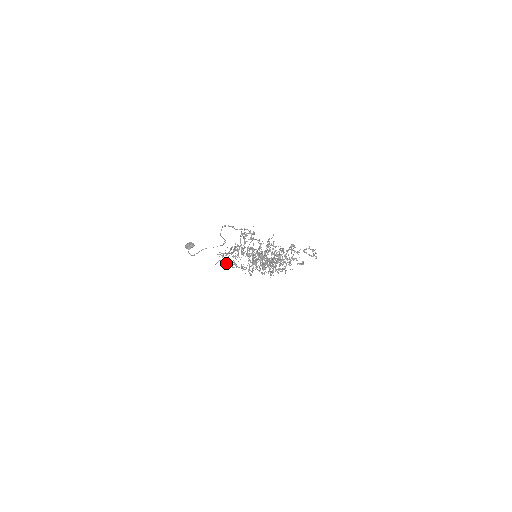
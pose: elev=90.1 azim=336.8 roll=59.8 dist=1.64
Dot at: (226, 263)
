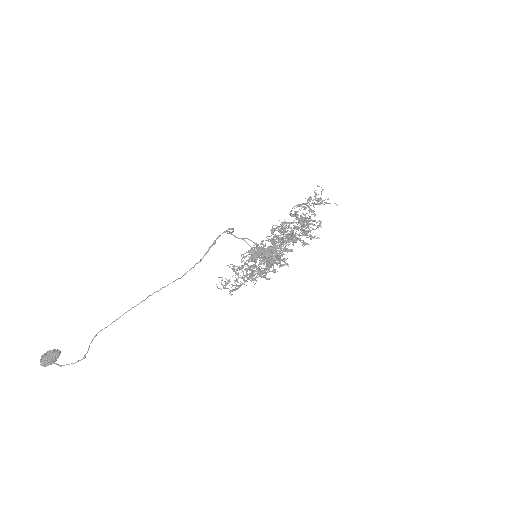
Dot at: (246, 280)
